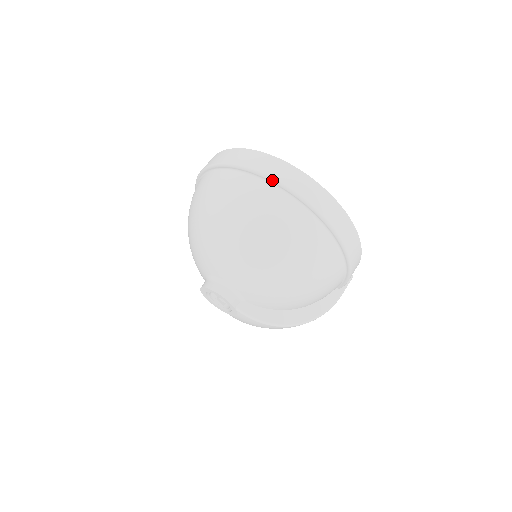
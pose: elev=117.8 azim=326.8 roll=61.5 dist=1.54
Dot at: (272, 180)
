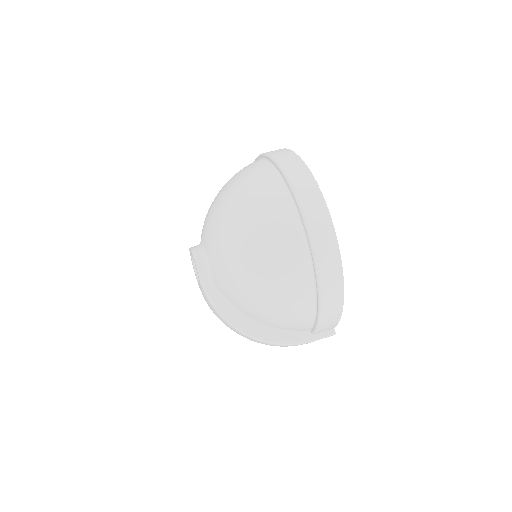
Dot at: (286, 179)
